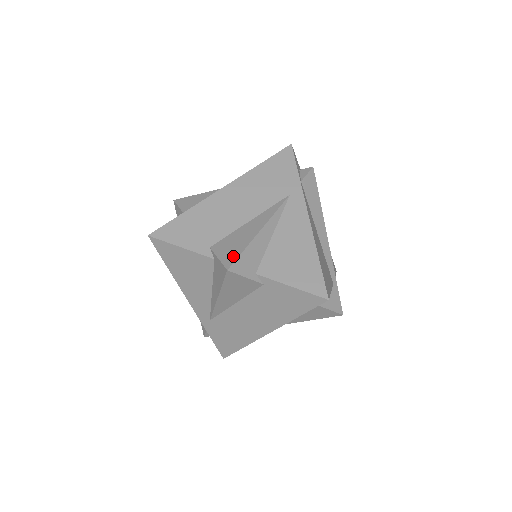
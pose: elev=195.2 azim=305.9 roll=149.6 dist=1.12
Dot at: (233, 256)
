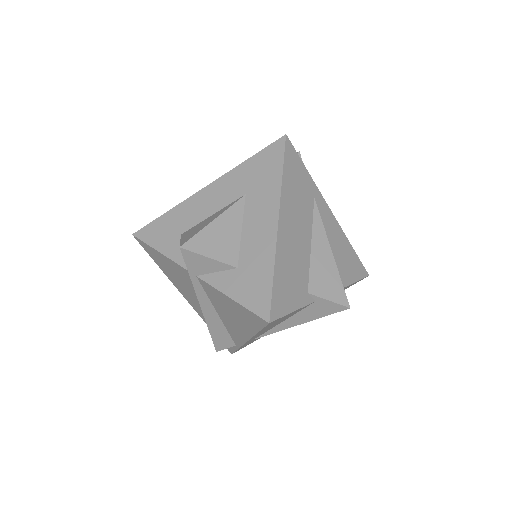
Dot at: (340, 292)
